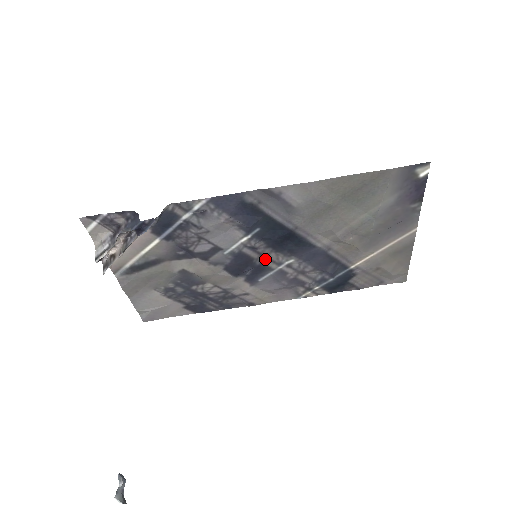
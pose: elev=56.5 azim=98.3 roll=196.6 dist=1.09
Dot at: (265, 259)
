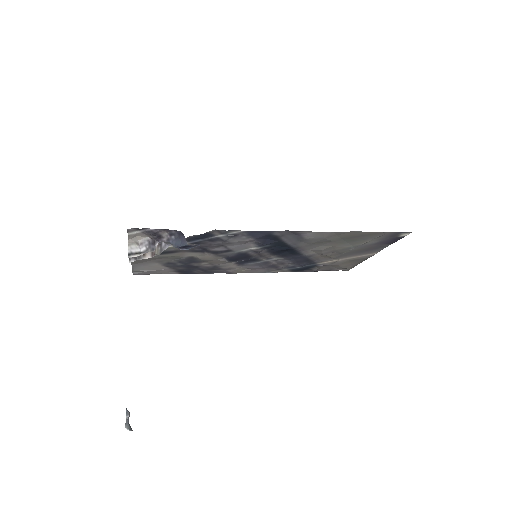
Dot at: (261, 256)
